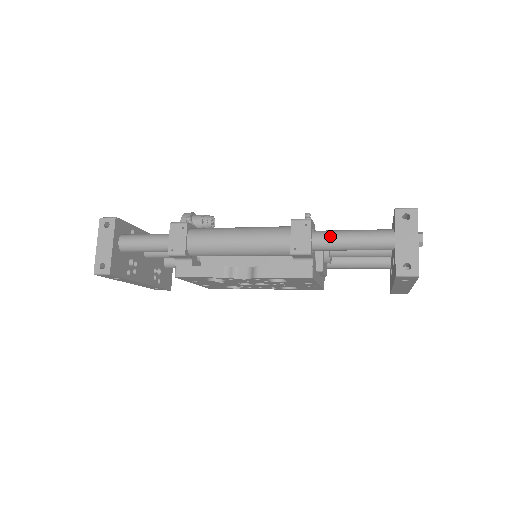
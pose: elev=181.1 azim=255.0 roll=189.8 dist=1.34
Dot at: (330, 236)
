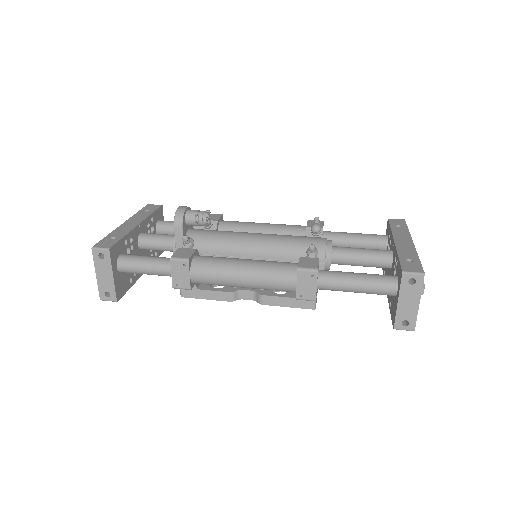
Dot at: (335, 284)
